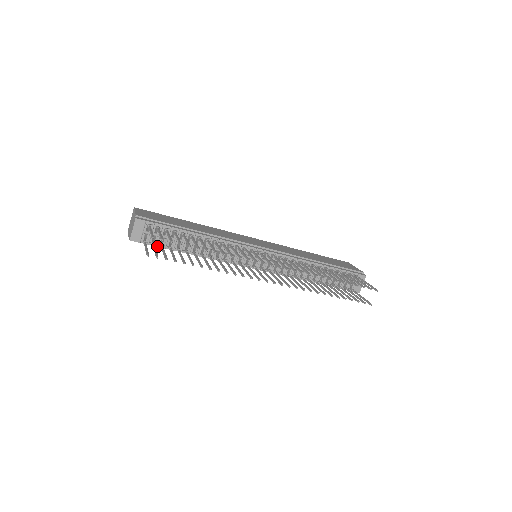
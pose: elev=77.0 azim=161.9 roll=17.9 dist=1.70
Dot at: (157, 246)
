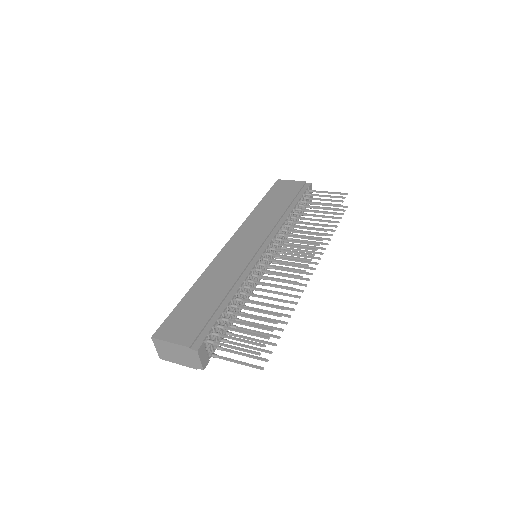
Dot at: (218, 345)
